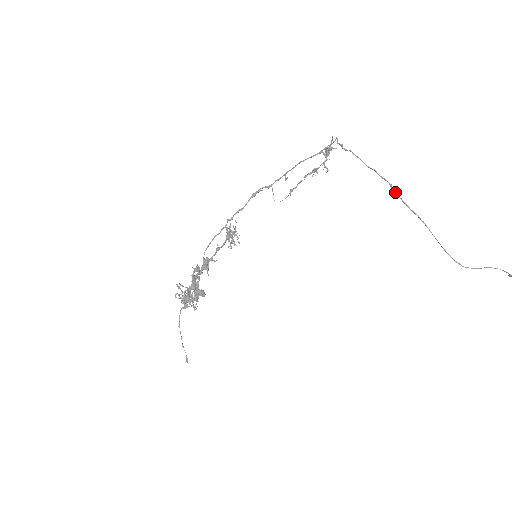
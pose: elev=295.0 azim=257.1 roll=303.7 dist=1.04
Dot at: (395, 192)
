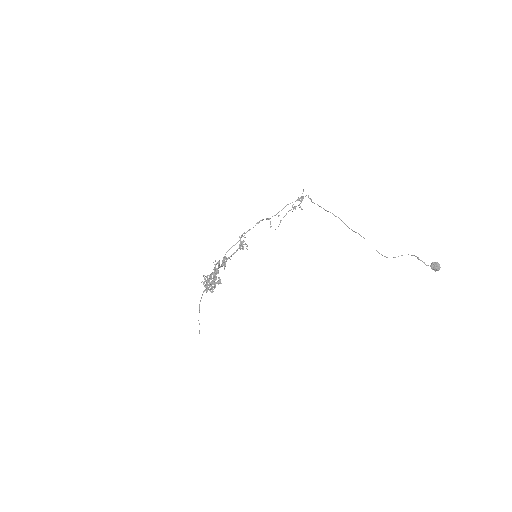
Dot at: (344, 223)
